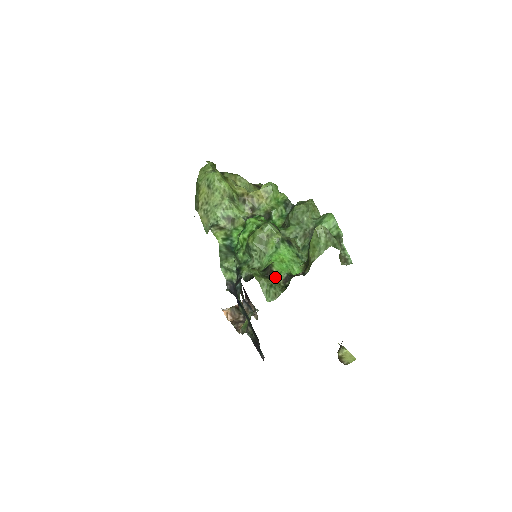
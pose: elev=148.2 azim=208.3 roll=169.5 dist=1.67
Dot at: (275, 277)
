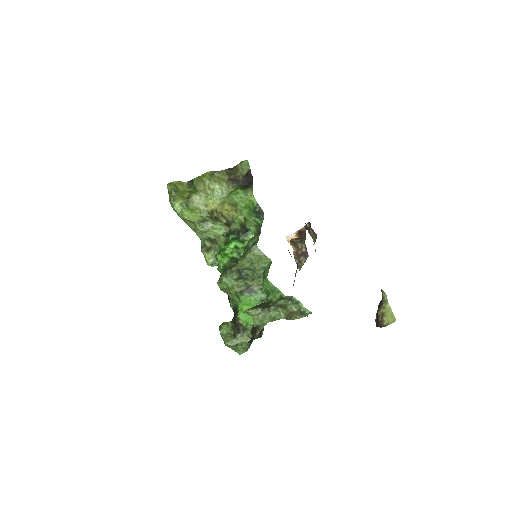
Dot at: (243, 329)
